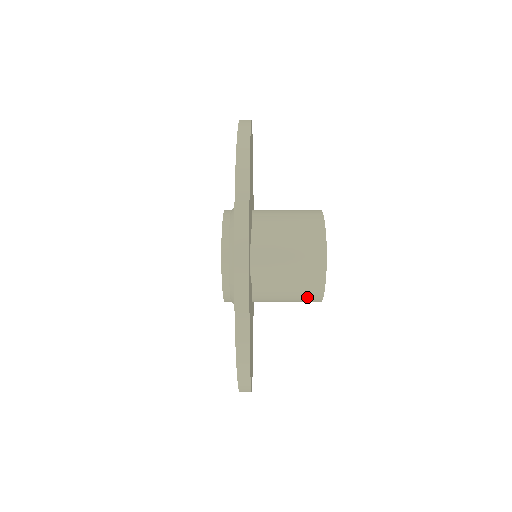
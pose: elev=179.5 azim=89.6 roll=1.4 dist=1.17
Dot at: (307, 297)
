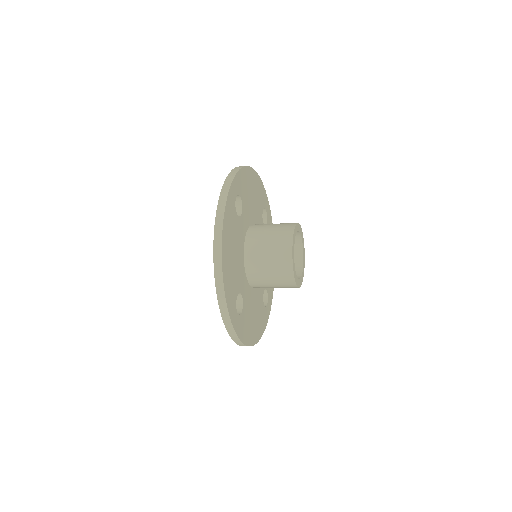
Dot at: (281, 261)
